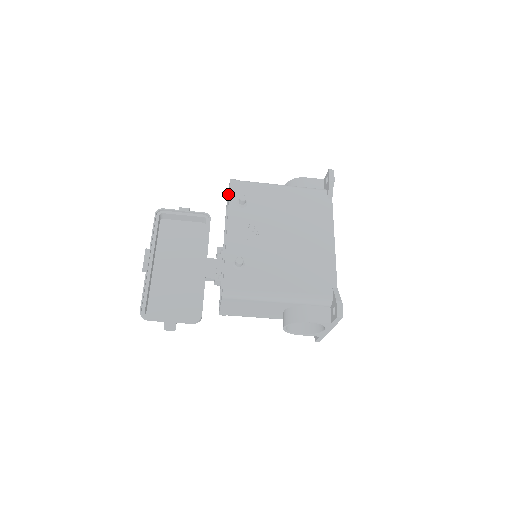
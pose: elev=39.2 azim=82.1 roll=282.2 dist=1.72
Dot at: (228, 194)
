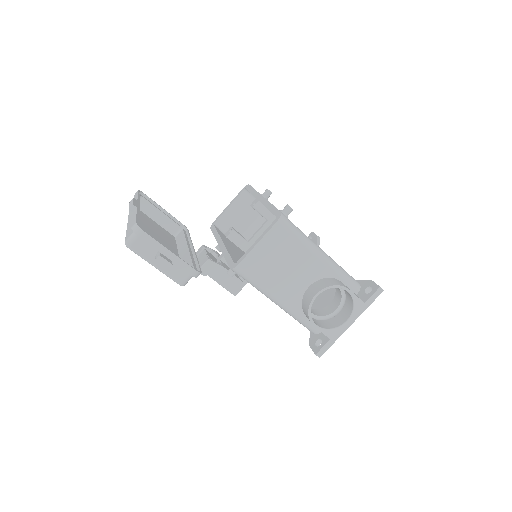
Dot at: (232, 202)
